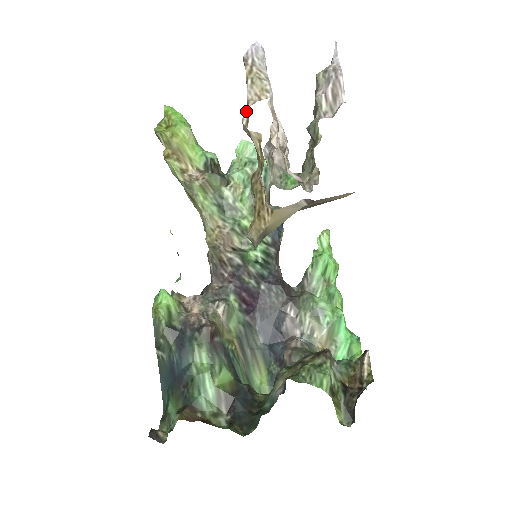
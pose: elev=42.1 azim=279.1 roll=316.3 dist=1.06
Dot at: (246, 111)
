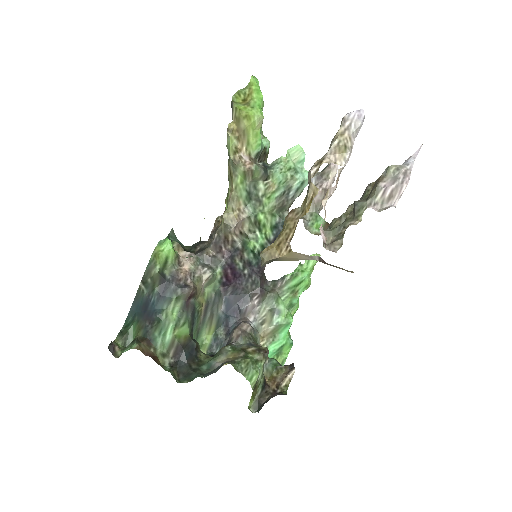
Dot at: (319, 164)
